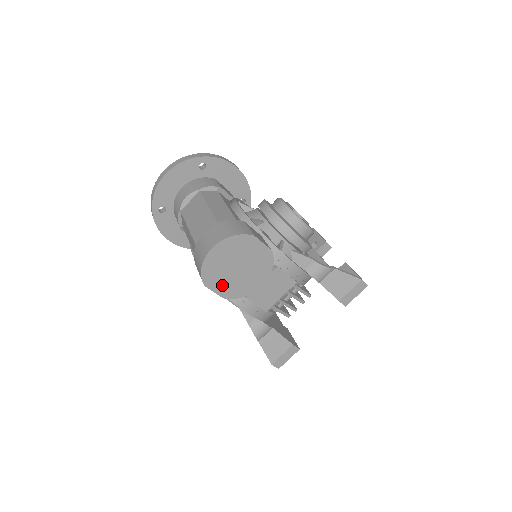
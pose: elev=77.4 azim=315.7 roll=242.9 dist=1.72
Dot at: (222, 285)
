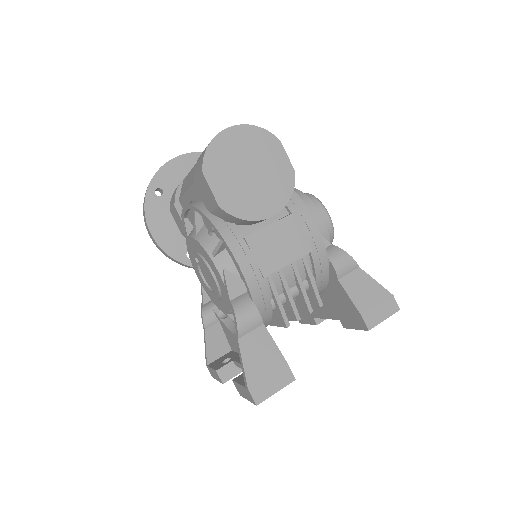
Dot at: (224, 186)
